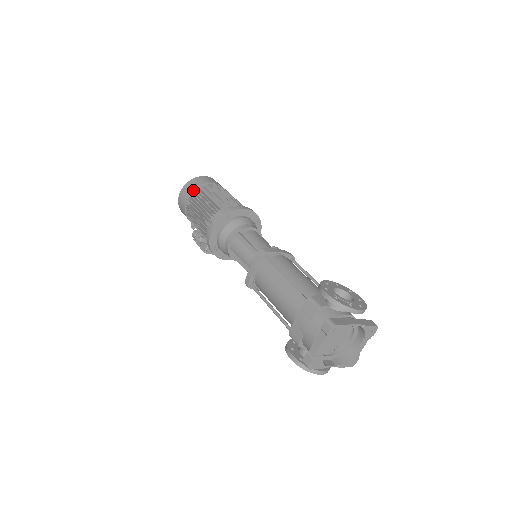
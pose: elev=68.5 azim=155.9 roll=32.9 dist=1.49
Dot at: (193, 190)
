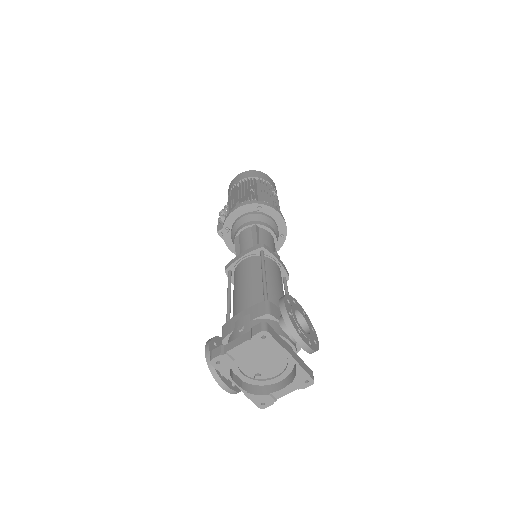
Dot at: (249, 177)
